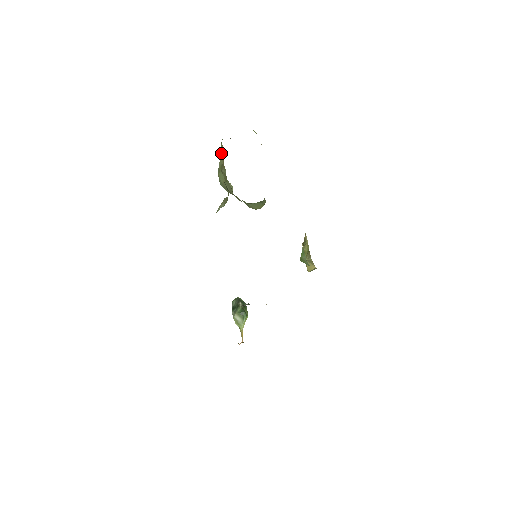
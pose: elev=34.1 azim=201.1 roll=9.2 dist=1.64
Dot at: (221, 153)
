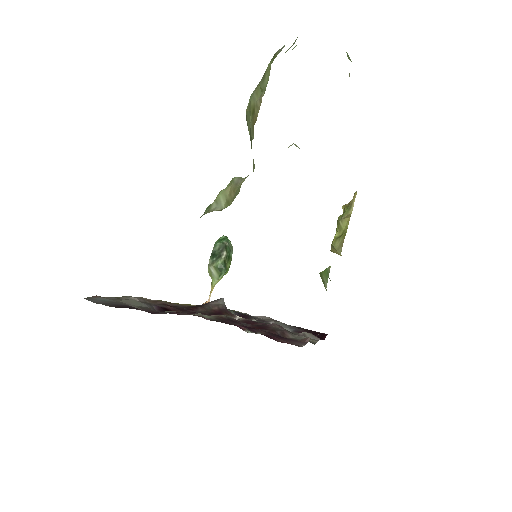
Dot at: (263, 82)
